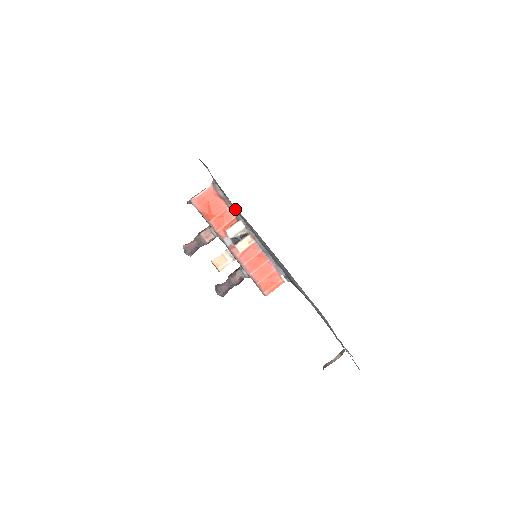
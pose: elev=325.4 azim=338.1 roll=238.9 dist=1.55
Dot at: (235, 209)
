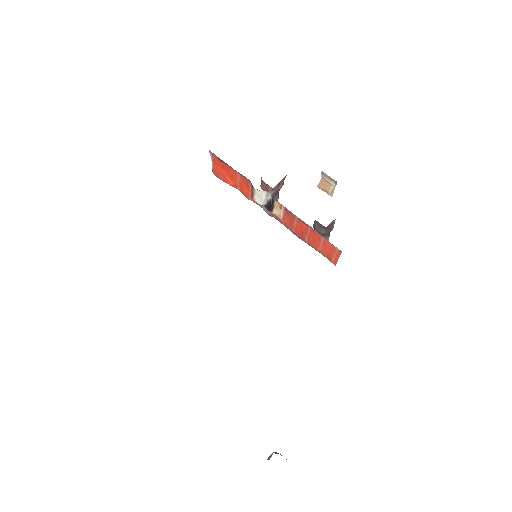
Dot at: occluded
